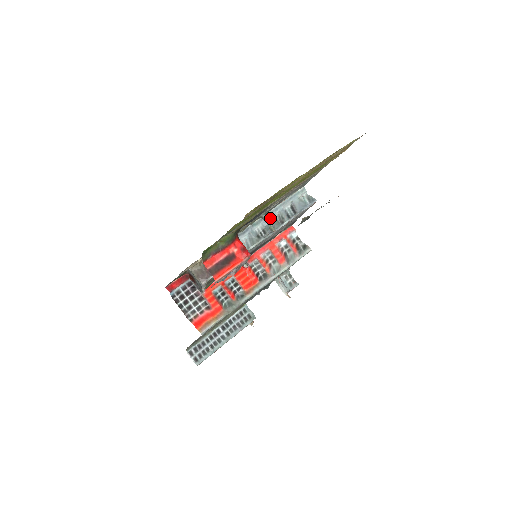
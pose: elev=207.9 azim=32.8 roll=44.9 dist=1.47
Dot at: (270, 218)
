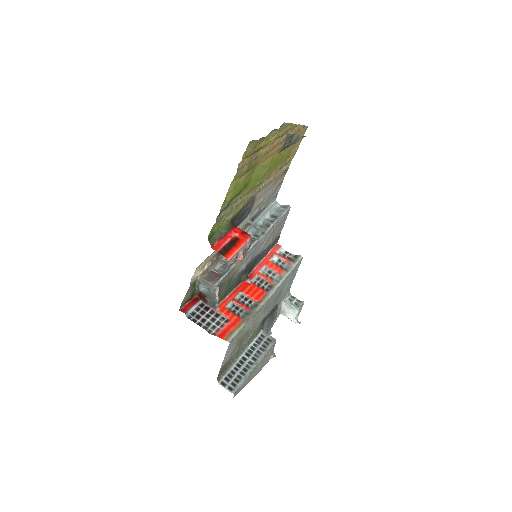
Dot at: occluded
